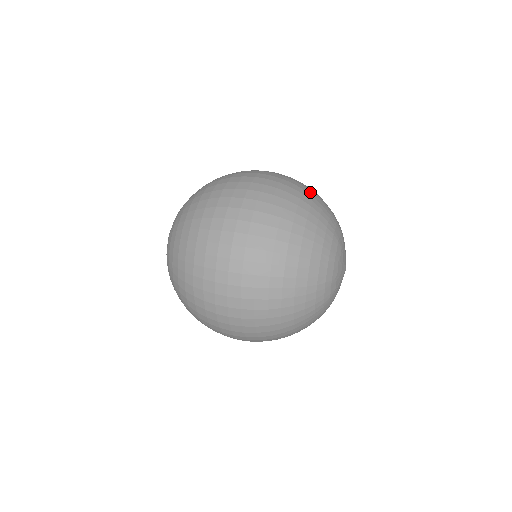
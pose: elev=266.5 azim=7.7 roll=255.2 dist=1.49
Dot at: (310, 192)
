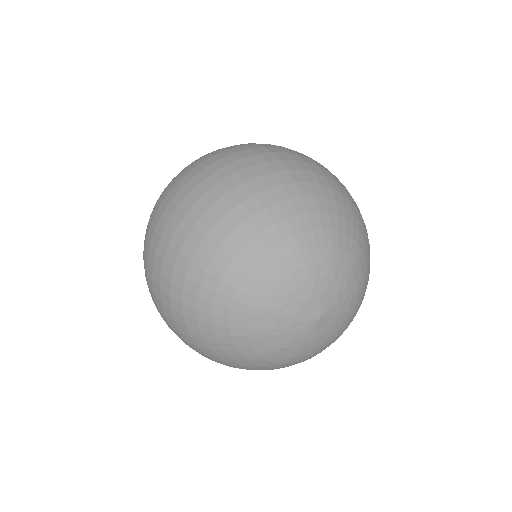
Dot at: (191, 284)
